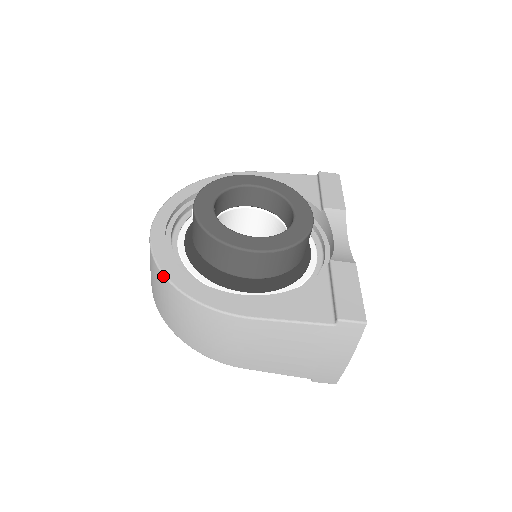
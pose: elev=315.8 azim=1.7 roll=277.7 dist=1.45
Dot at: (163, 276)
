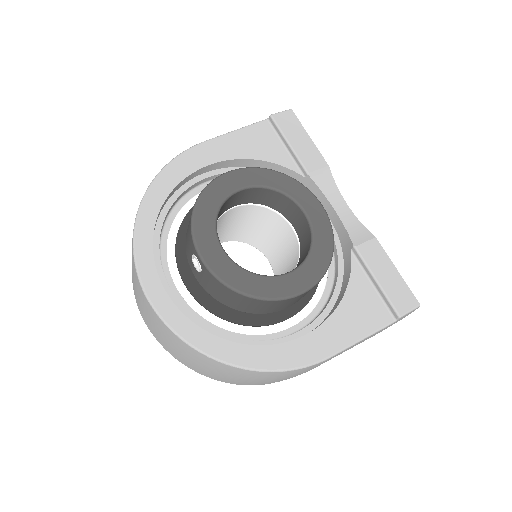
Dot at: (213, 360)
